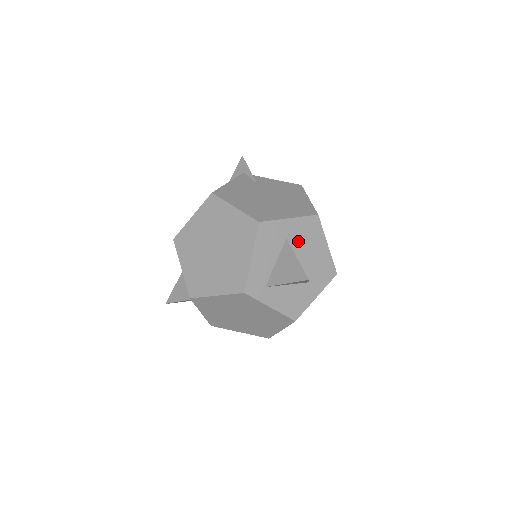
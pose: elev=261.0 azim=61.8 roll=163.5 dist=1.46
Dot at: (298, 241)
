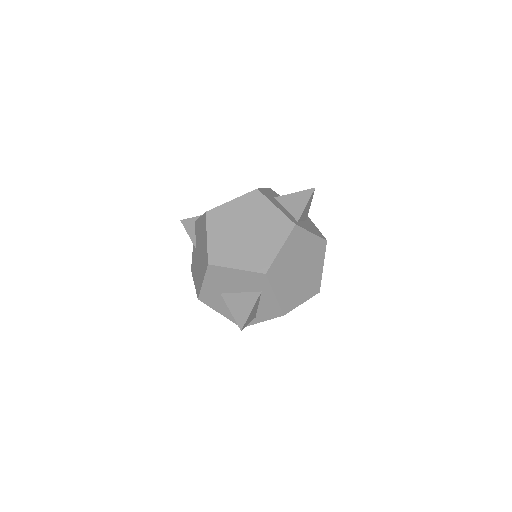
Dot at: occluded
